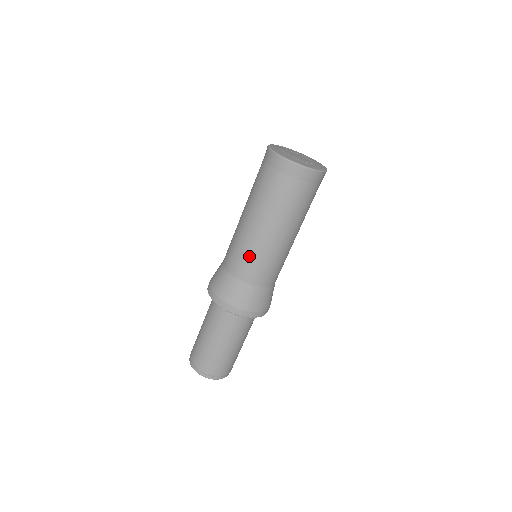
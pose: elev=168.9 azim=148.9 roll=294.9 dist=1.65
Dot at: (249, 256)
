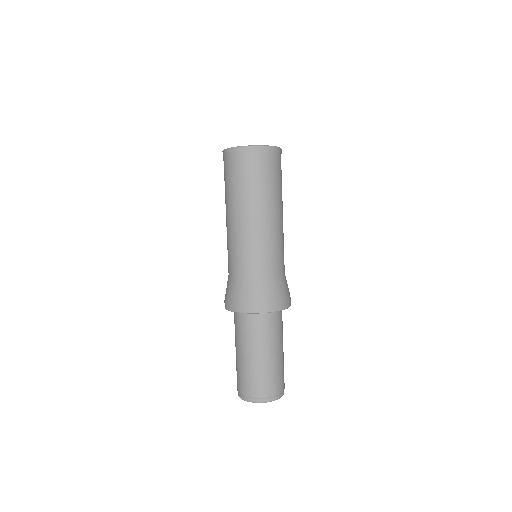
Dot at: (239, 250)
